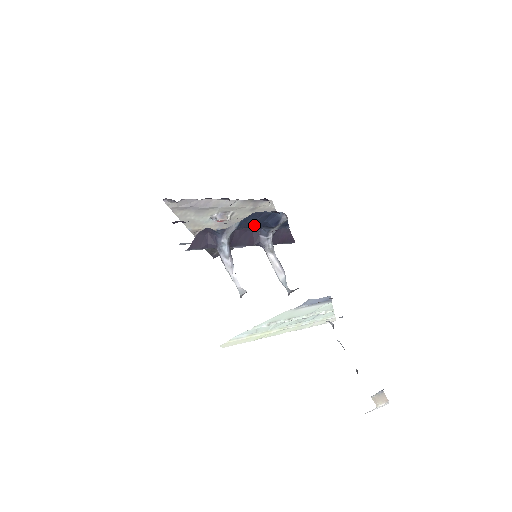
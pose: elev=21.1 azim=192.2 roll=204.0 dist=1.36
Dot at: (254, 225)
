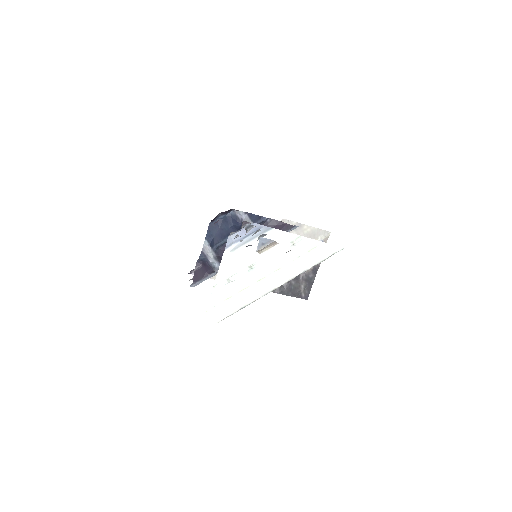
Dot at: (227, 235)
